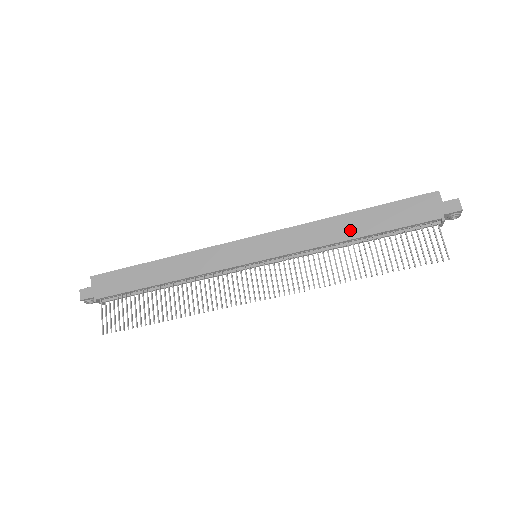
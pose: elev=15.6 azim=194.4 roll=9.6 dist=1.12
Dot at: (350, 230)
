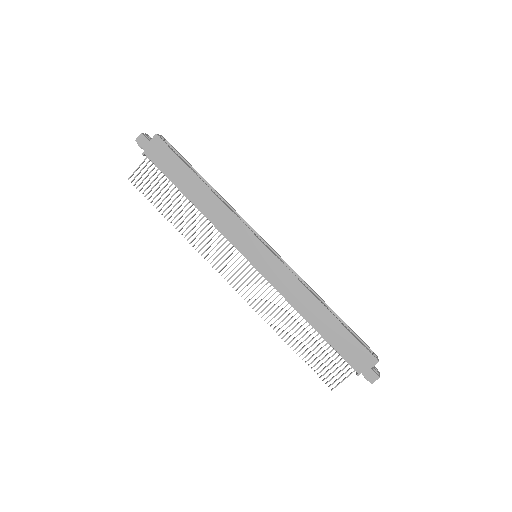
Dot at: (314, 316)
